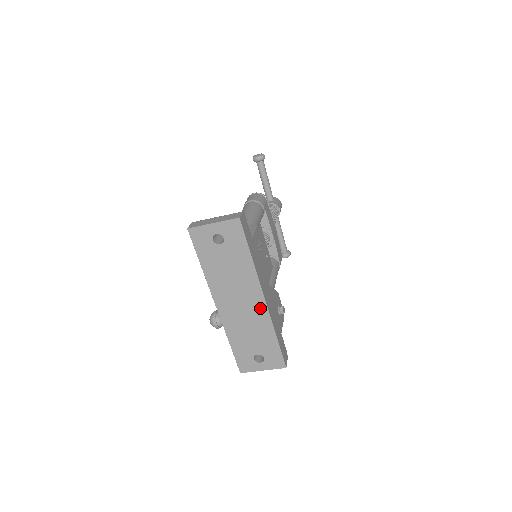
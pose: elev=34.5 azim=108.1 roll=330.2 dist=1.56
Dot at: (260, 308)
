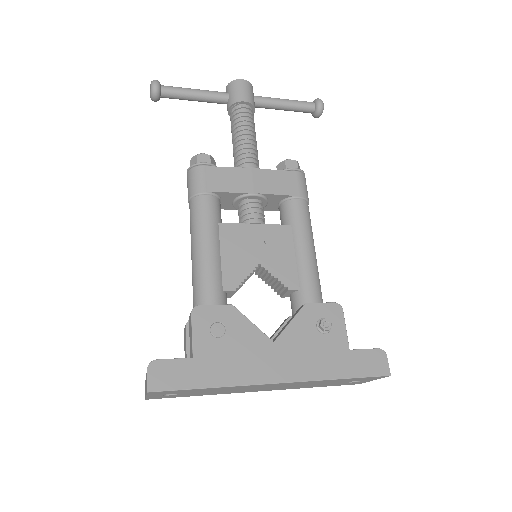
Dot at: (288, 384)
